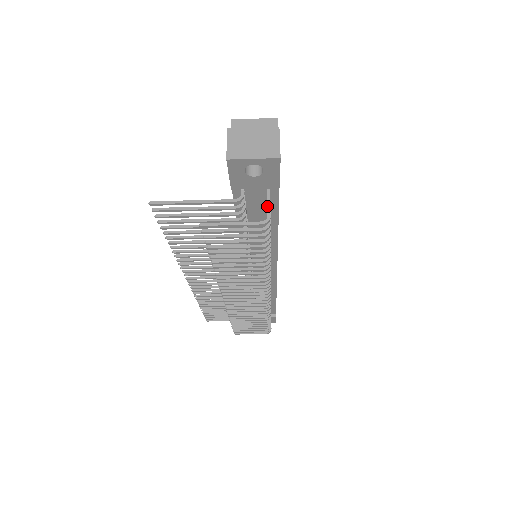
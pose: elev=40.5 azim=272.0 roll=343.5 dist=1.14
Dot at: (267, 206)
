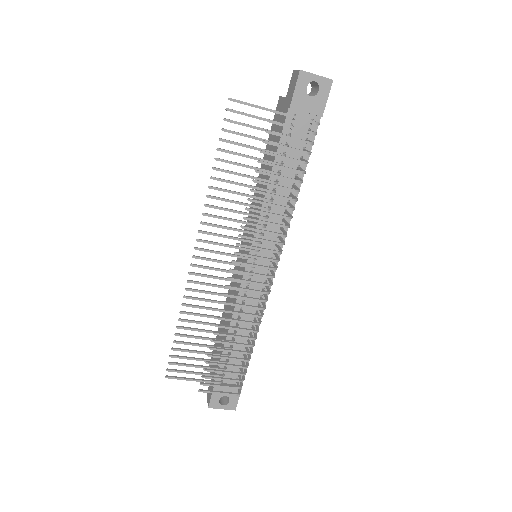
Dot at: (315, 121)
